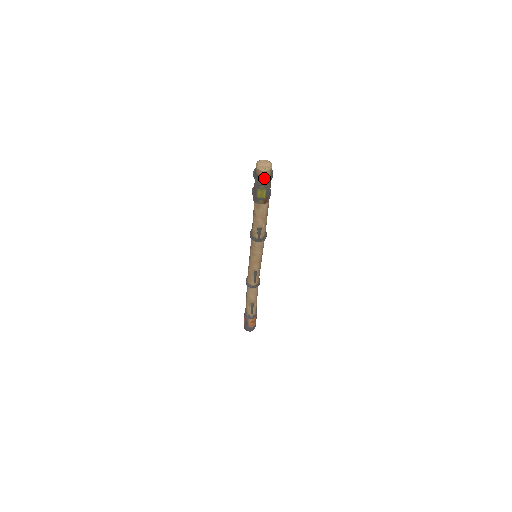
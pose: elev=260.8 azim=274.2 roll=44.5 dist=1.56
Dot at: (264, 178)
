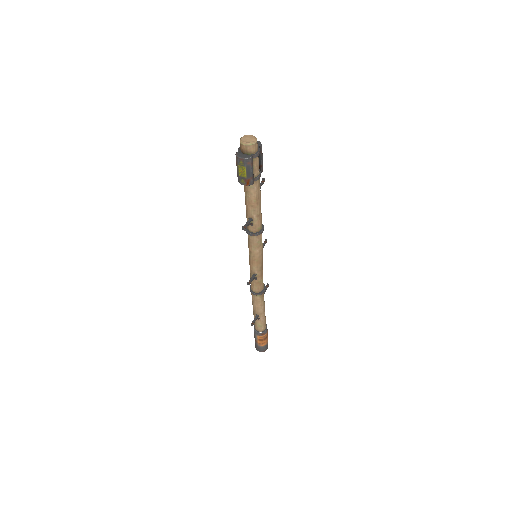
Dot at: (246, 154)
